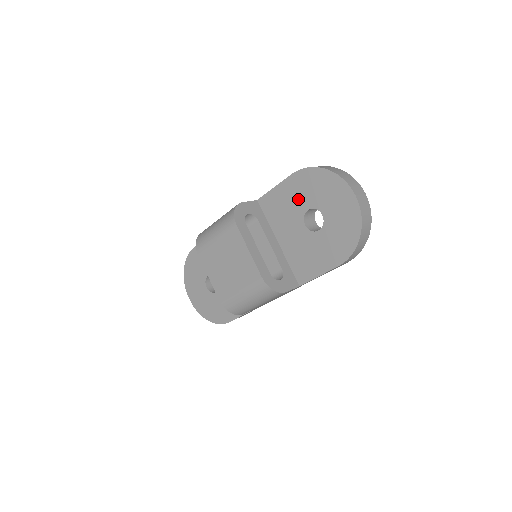
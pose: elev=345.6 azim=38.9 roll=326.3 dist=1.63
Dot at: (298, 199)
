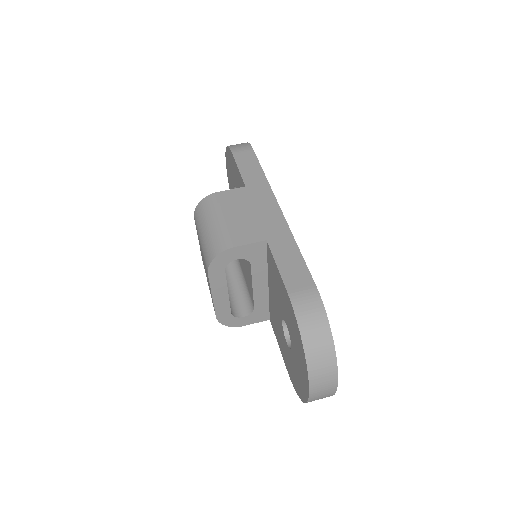
Dot at: (284, 308)
